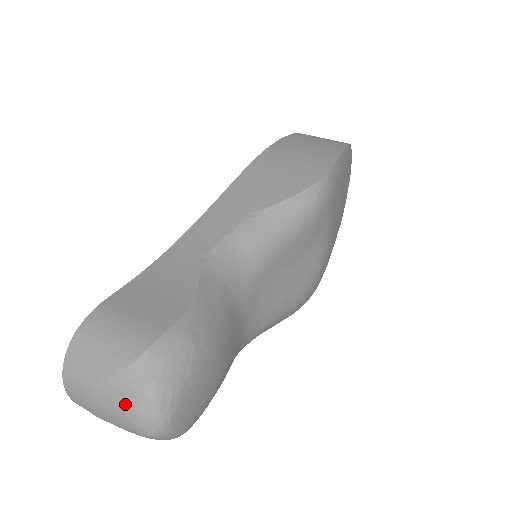
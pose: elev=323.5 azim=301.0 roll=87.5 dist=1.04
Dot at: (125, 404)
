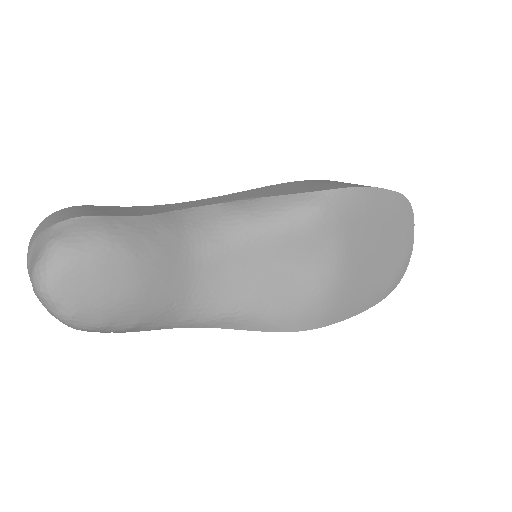
Dot at: (35, 255)
